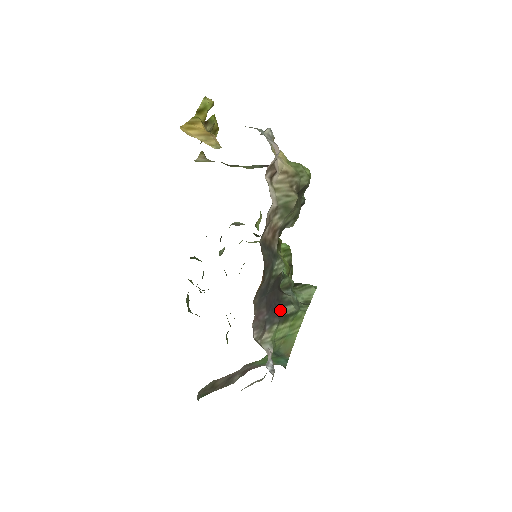
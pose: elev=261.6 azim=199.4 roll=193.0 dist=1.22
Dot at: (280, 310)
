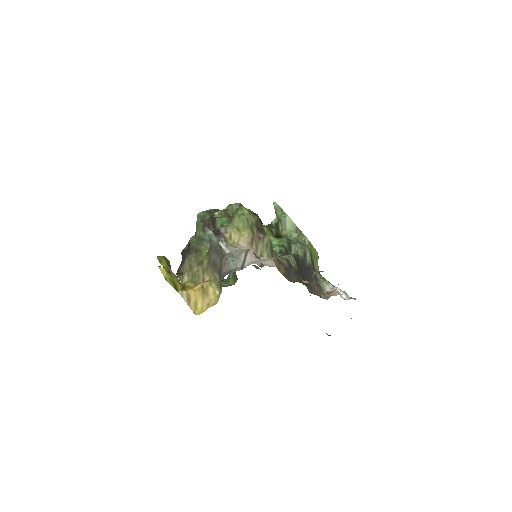
Dot at: (308, 266)
